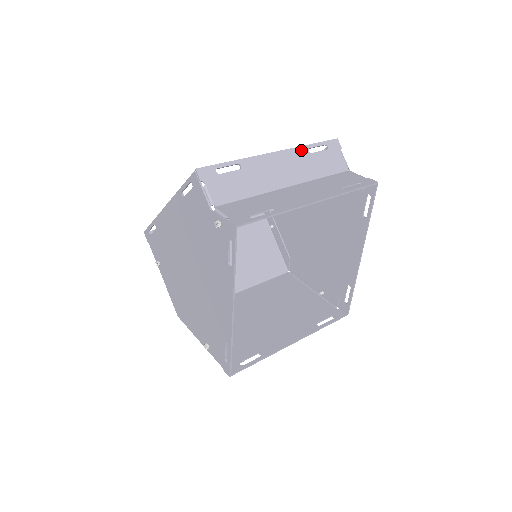
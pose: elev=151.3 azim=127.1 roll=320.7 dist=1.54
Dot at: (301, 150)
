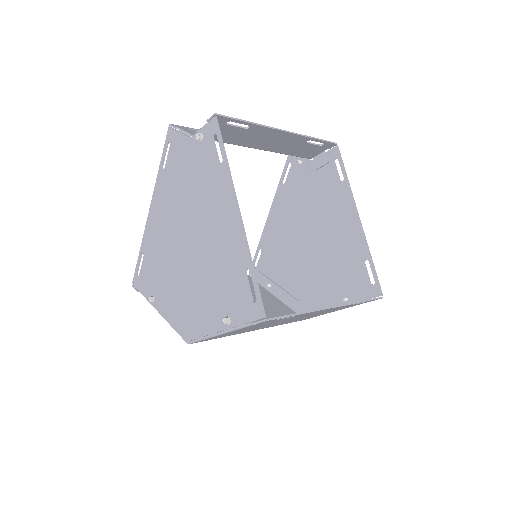
Dot at: occluded
